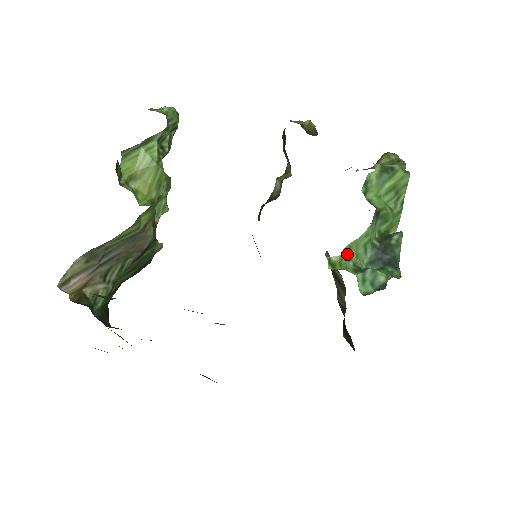
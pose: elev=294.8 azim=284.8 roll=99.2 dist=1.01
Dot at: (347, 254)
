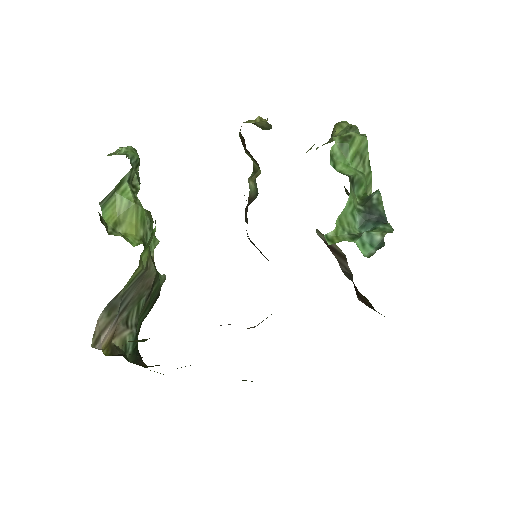
Dot at: (340, 226)
